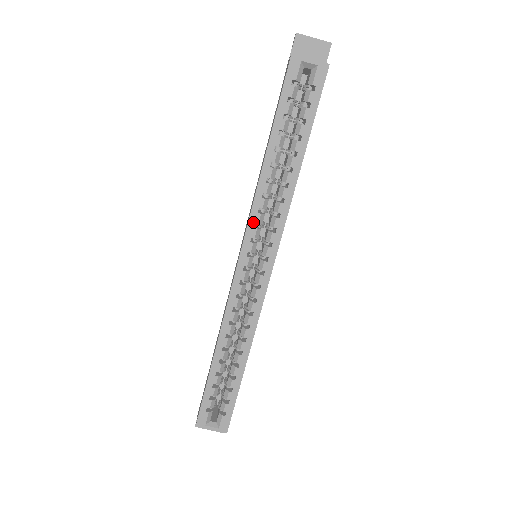
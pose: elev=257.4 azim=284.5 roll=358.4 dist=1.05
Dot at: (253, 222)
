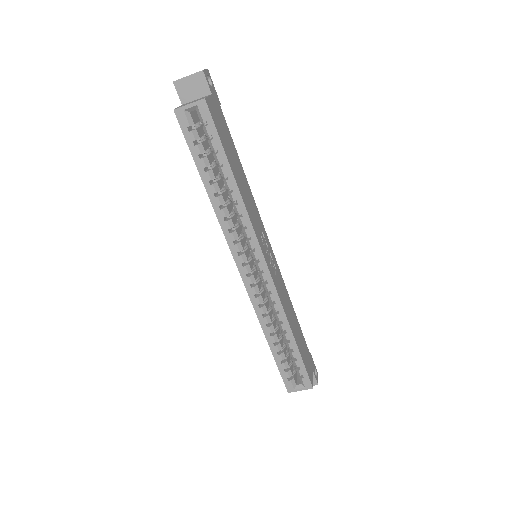
Dot at: (231, 241)
